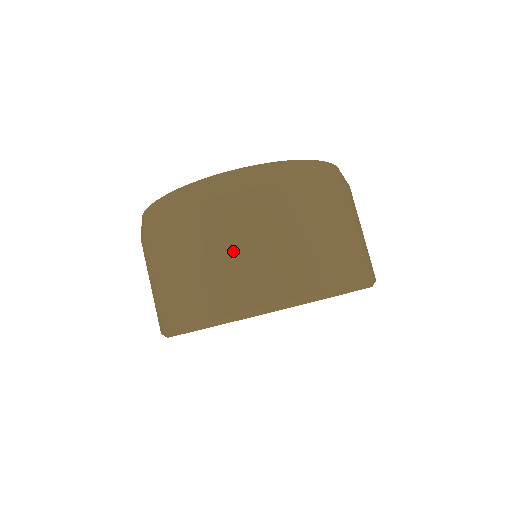
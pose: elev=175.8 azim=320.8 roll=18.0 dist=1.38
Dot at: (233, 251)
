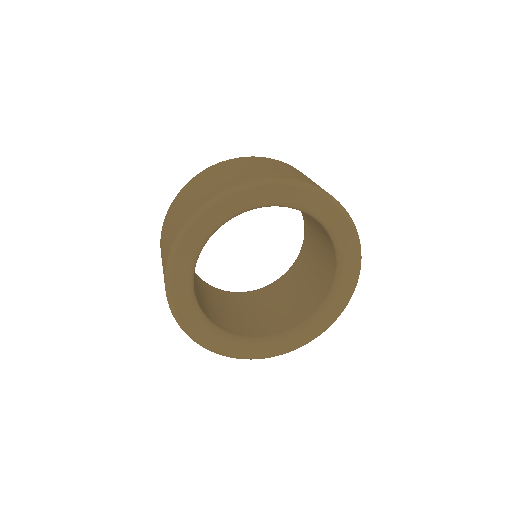
Dot at: (213, 179)
